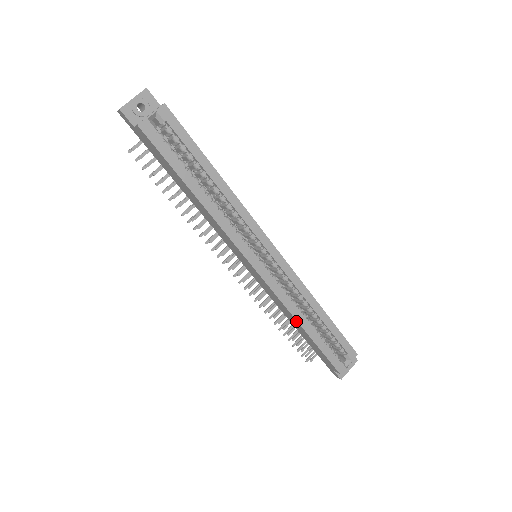
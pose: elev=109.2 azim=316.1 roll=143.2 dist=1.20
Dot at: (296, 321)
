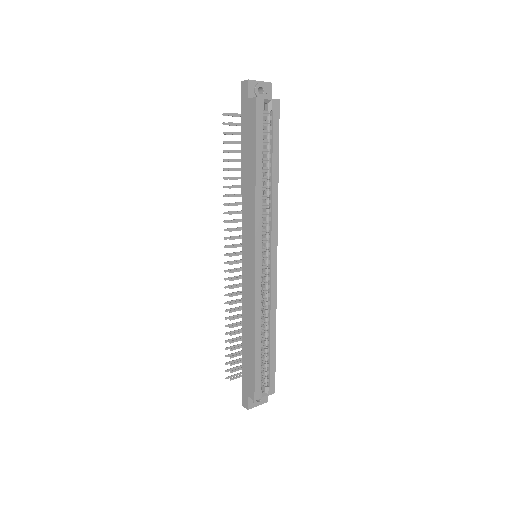
Dot at: (253, 328)
